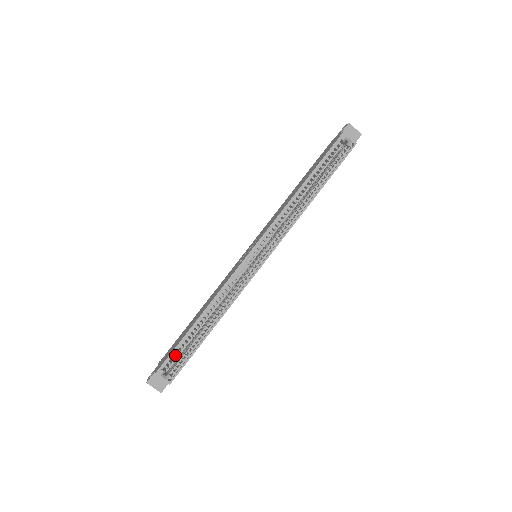
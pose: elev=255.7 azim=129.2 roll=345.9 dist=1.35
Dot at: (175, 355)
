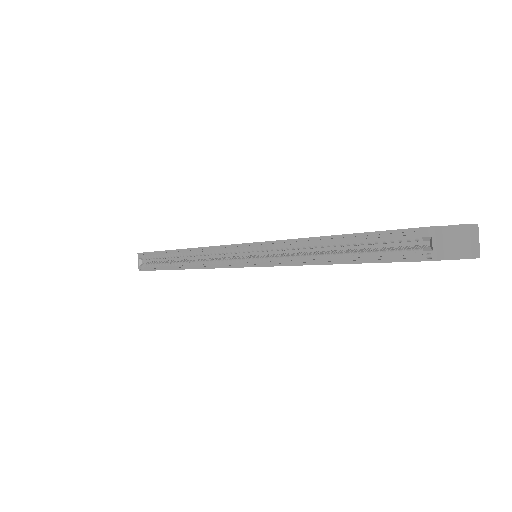
Dot at: (153, 256)
